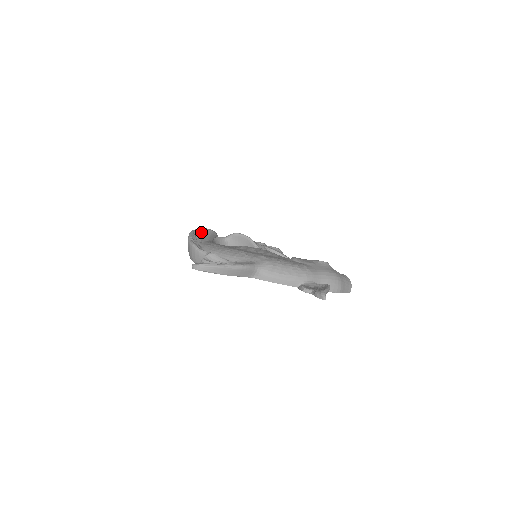
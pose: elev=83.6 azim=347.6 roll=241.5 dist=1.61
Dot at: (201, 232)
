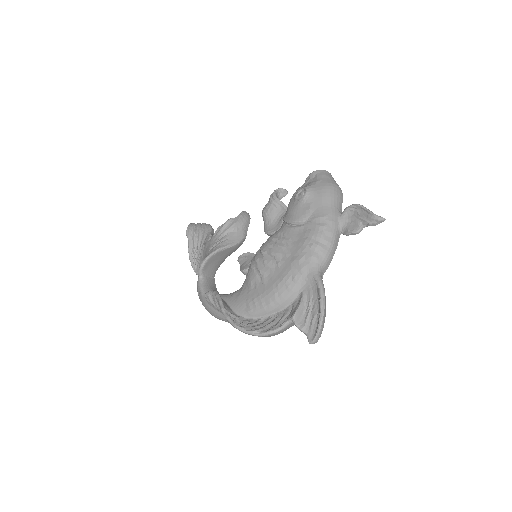
Dot at: (229, 314)
